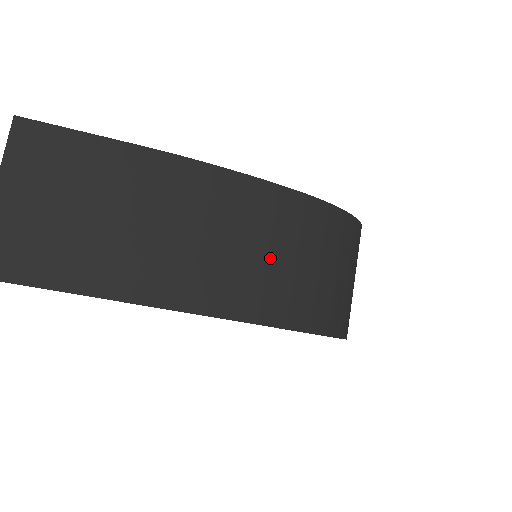
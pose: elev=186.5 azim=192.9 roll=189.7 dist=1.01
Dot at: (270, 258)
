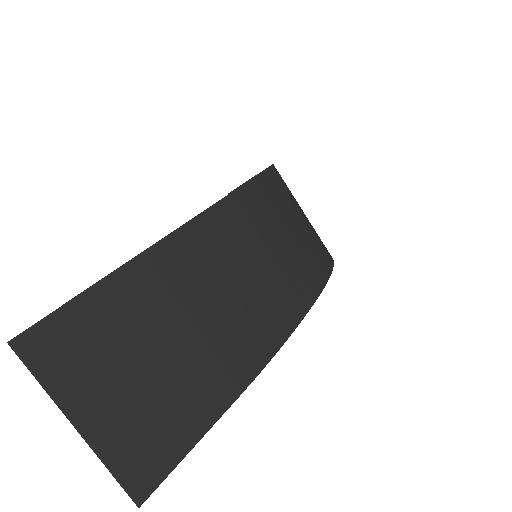
Dot at: (282, 248)
